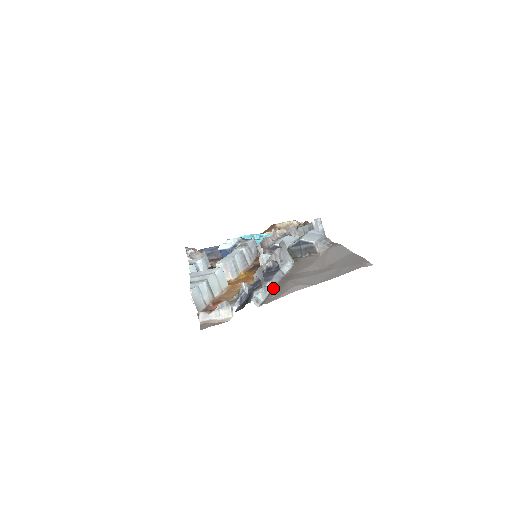
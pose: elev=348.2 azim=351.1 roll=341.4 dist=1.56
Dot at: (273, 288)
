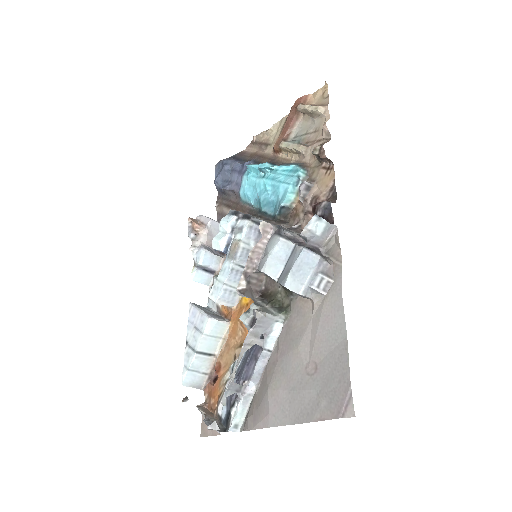
Dot at: (256, 389)
